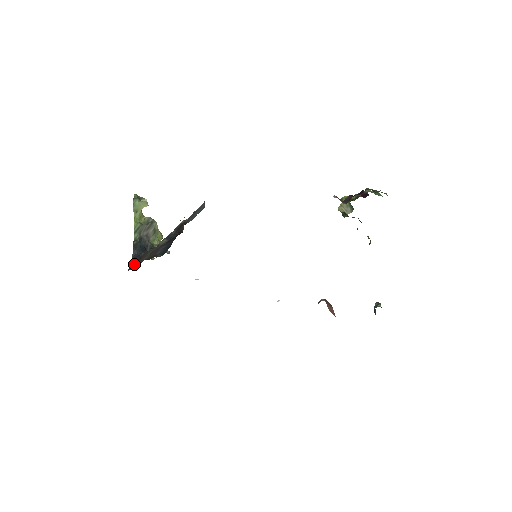
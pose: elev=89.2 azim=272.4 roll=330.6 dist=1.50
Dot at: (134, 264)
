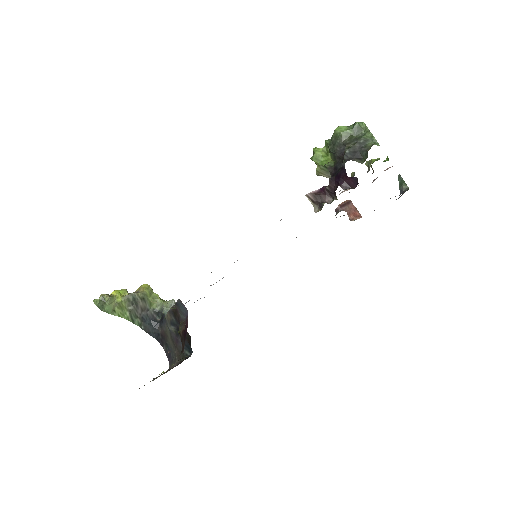
Dot at: (164, 345)
